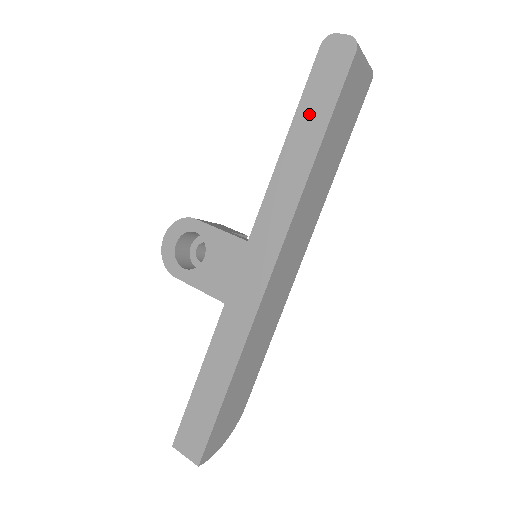
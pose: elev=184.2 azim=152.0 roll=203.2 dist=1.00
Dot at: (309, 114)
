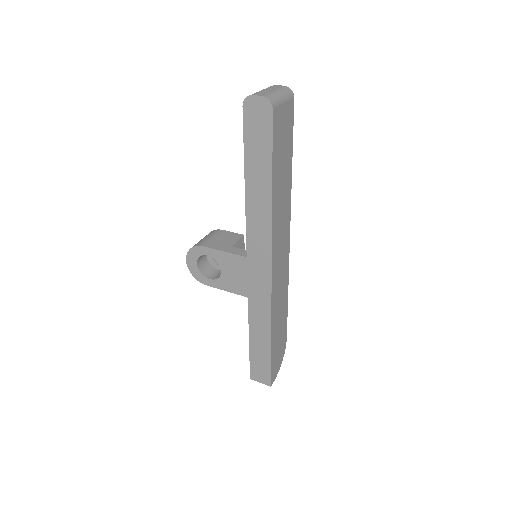
Dot at: (255, 163)
